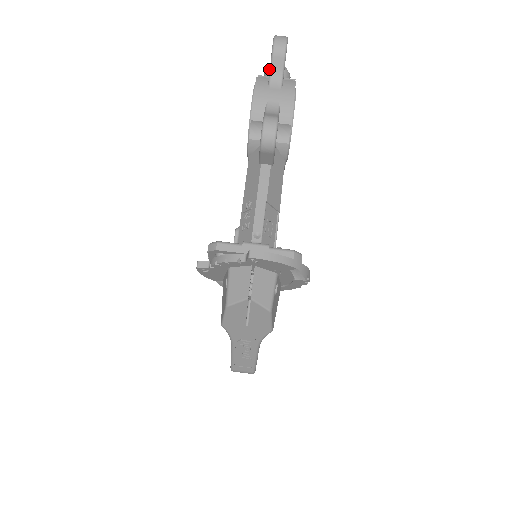
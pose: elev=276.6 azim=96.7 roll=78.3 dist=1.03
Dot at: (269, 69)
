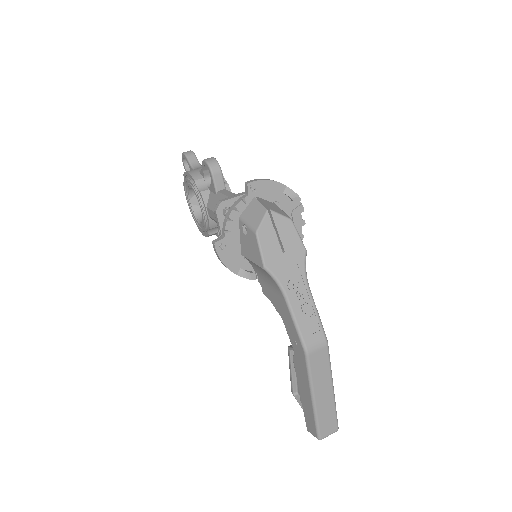
Dot at: occluded
